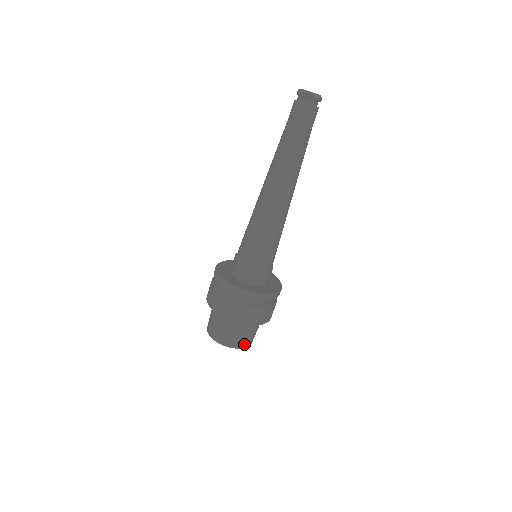
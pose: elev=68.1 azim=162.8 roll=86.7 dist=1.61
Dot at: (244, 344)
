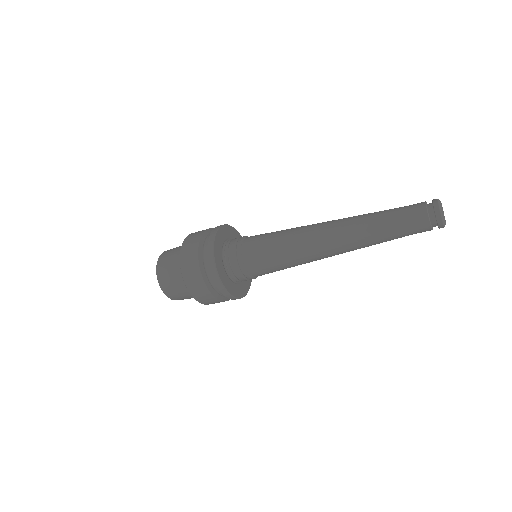
Dot at: occluded
